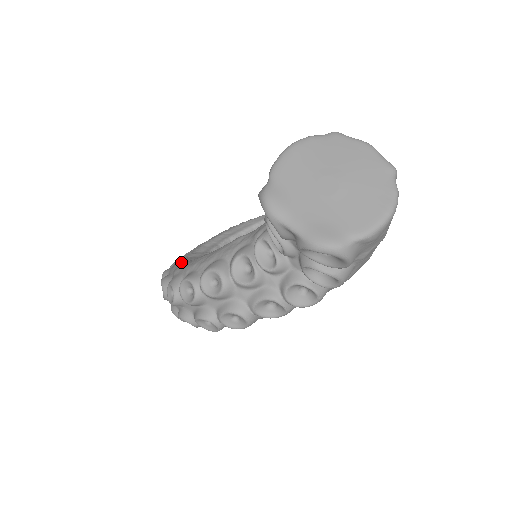
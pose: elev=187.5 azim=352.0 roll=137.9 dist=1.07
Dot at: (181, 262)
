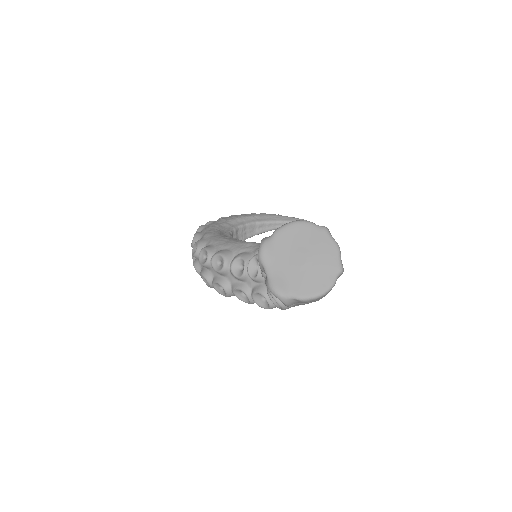
Dot at: (213, 228)
